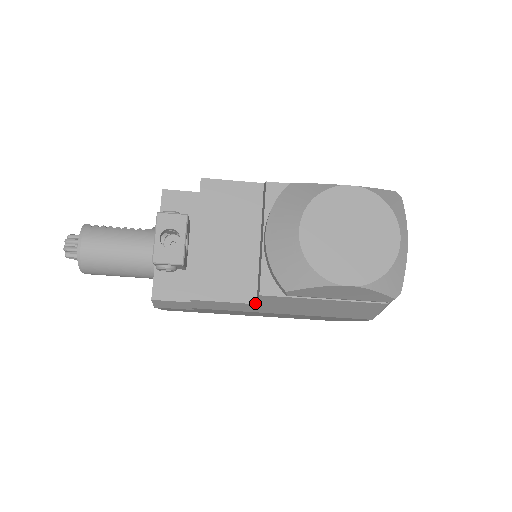
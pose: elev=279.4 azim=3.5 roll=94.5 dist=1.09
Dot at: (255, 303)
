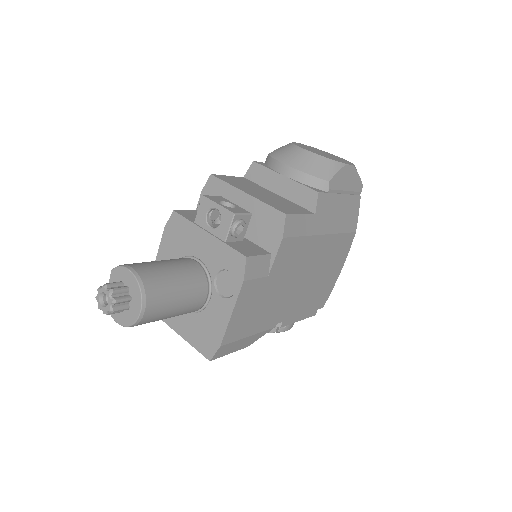
Dot at: (314, 214)
